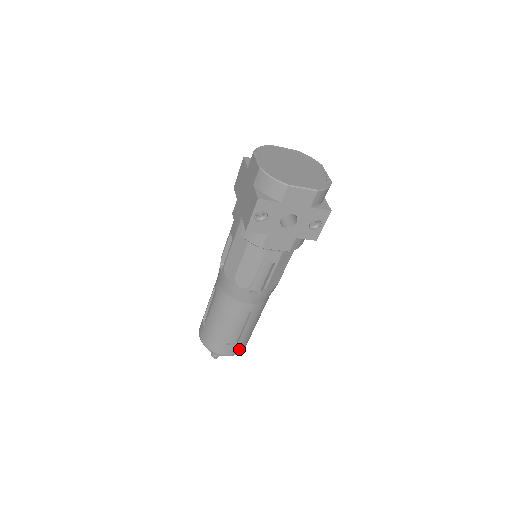
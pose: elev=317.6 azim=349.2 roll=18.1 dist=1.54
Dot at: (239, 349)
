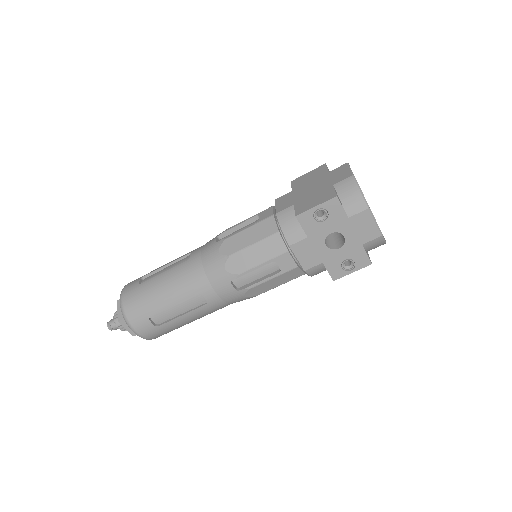
Dot at: (152, 334)
